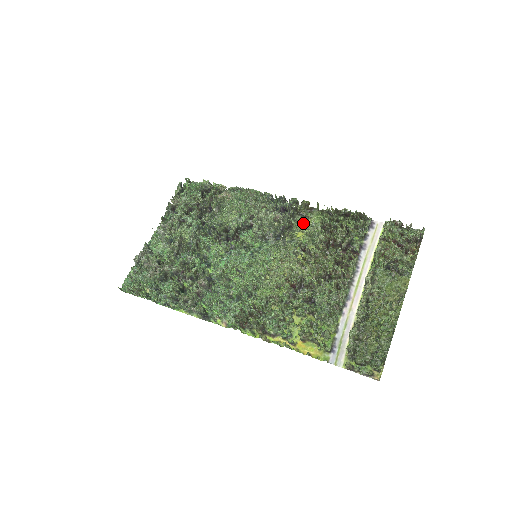
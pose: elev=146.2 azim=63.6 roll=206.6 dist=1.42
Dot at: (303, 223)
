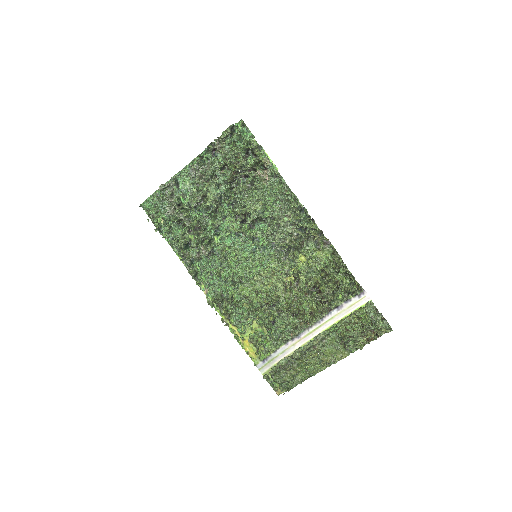
Dot at: (312, 251)
